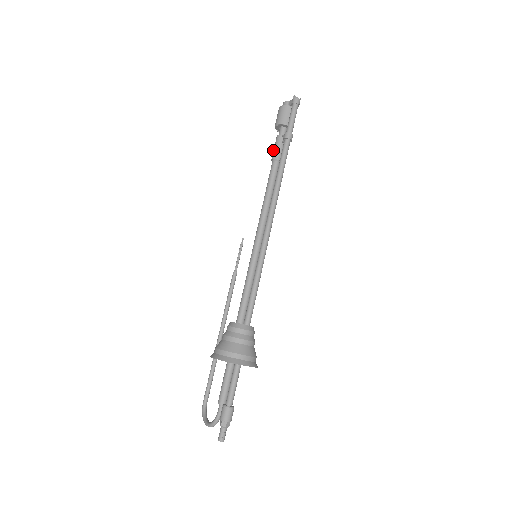
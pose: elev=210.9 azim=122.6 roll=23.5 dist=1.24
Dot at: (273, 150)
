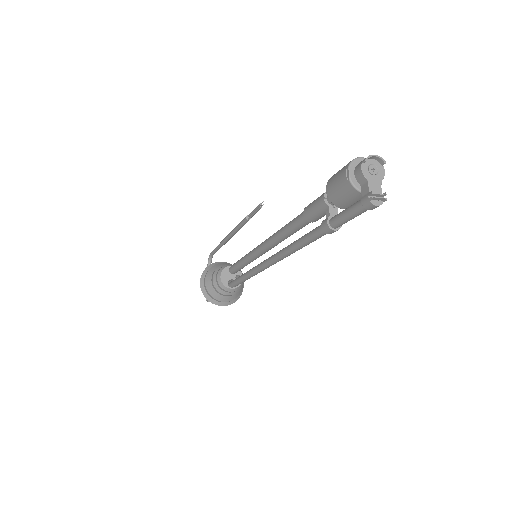
Dot at: (311, 203)
